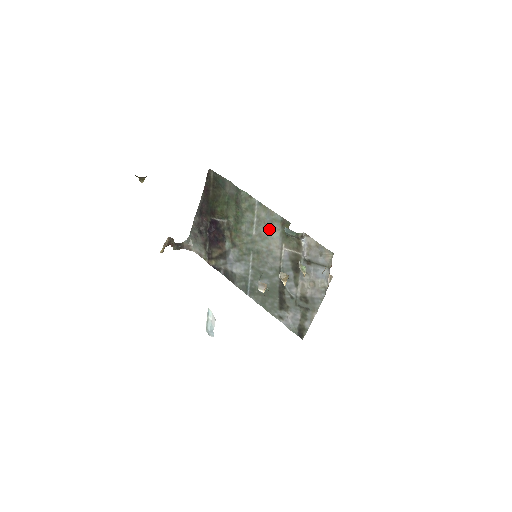
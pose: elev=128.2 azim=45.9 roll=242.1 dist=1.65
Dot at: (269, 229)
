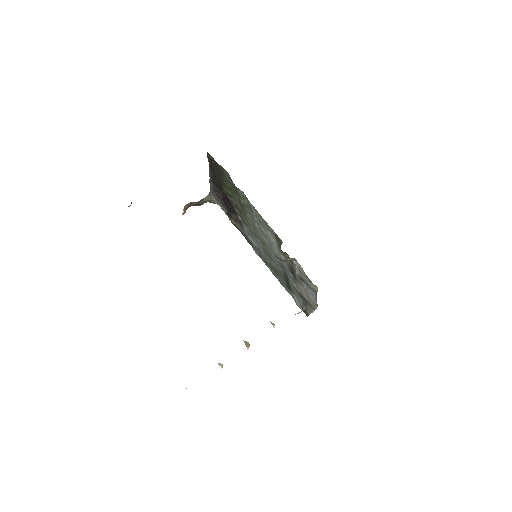
Dot at: (267, 233)
